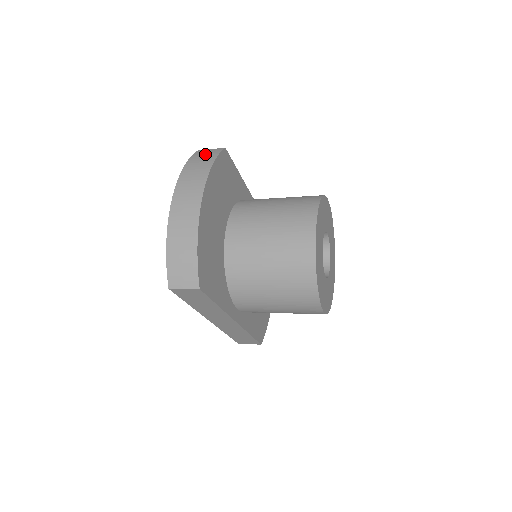
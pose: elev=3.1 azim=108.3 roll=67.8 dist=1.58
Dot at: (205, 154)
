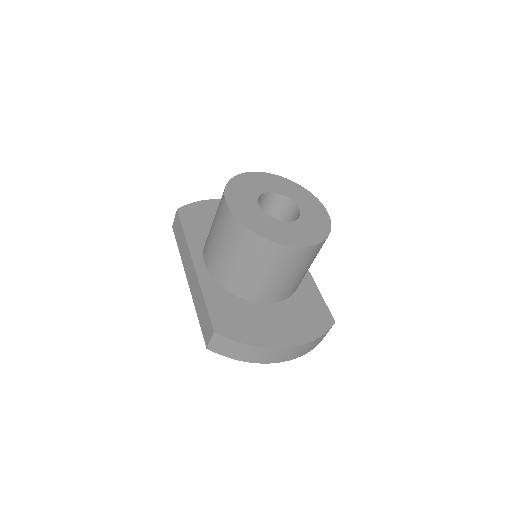
Dot at: occluded
